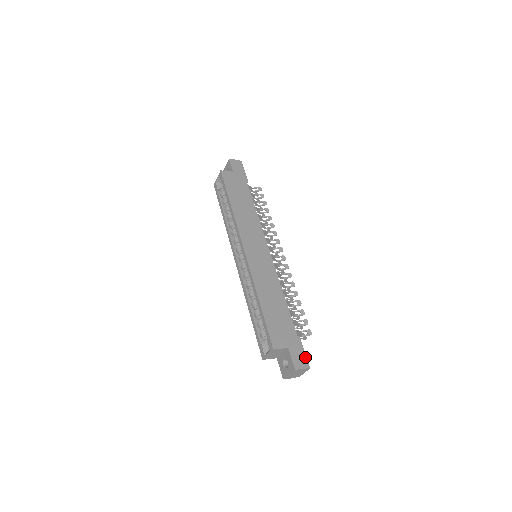
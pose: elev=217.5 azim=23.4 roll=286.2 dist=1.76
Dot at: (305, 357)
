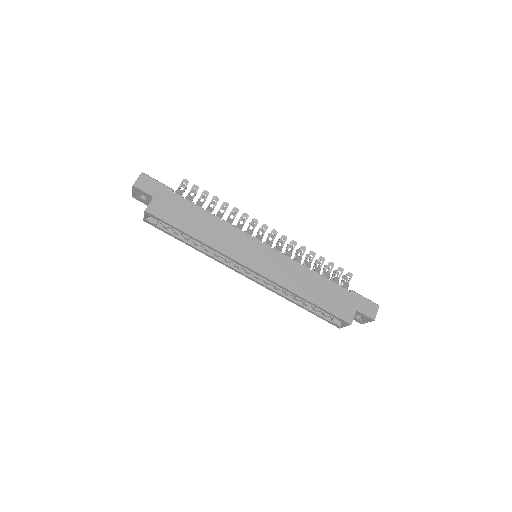
Dot at: (370, 302)
